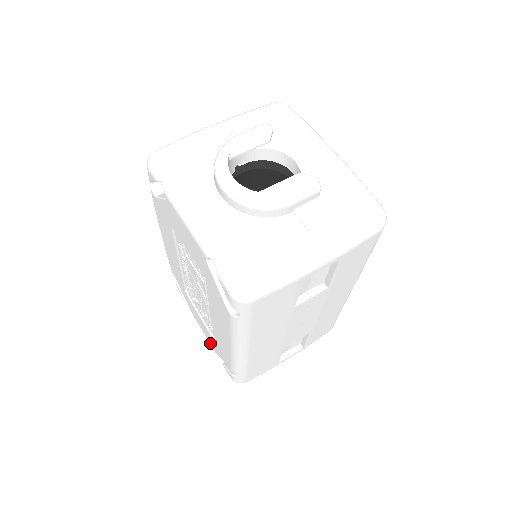
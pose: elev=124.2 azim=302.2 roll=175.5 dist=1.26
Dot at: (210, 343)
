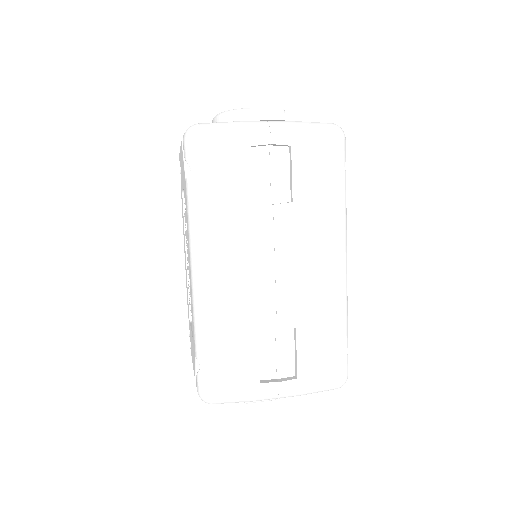
Dot at: occluded
